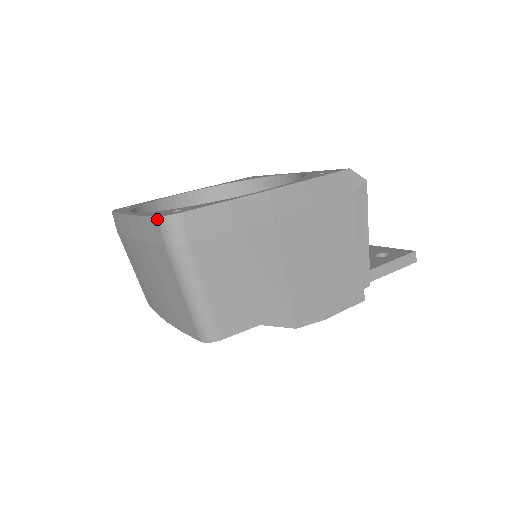
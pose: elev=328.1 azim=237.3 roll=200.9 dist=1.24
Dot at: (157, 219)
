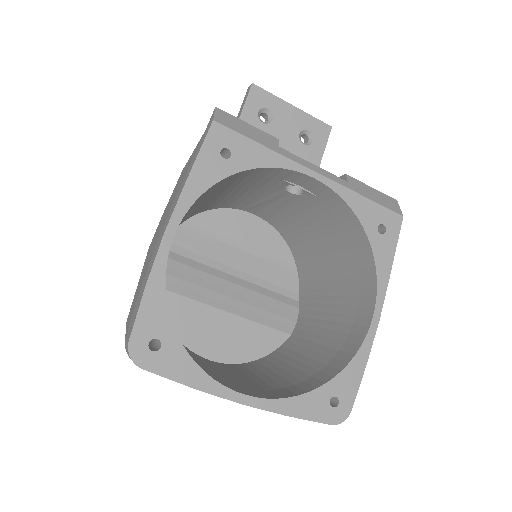
Dot at: occluded
